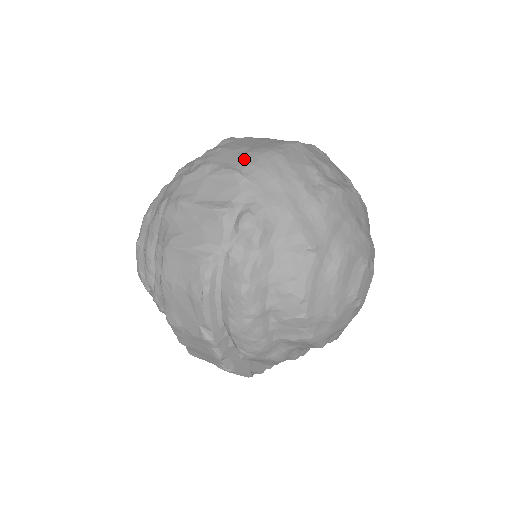
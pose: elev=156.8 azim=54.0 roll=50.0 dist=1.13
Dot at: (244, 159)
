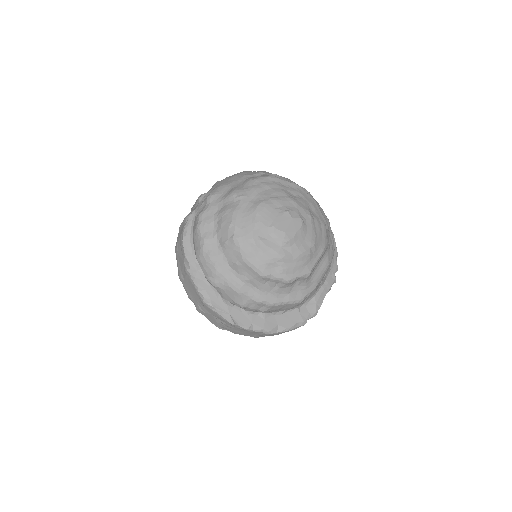
Dot at: occluded
